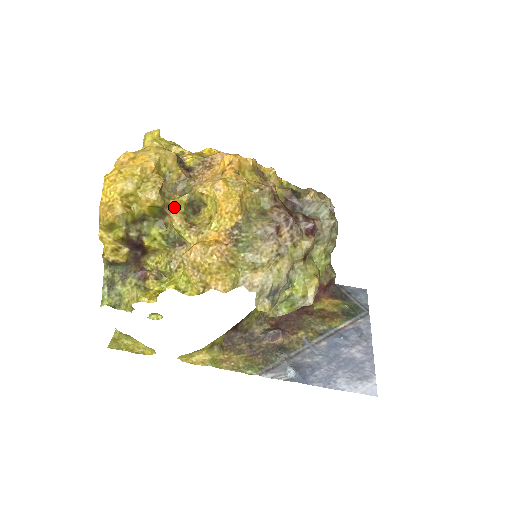
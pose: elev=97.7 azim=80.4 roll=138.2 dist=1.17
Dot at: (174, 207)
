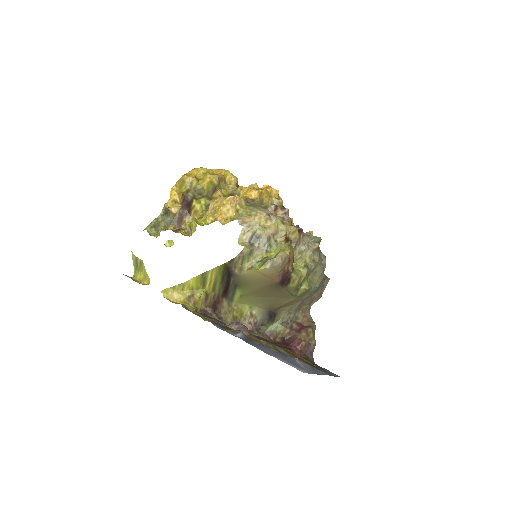
Dot at: (222, 190)
